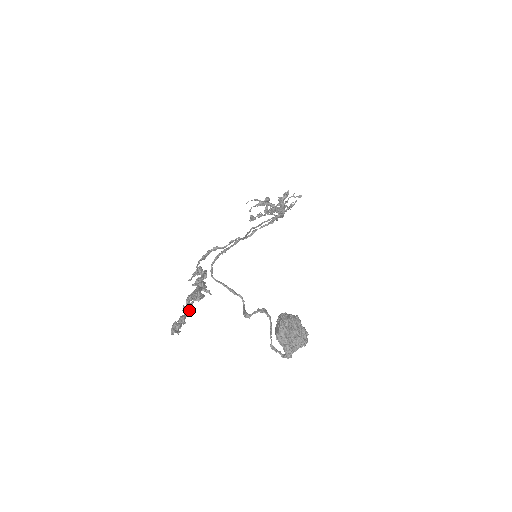
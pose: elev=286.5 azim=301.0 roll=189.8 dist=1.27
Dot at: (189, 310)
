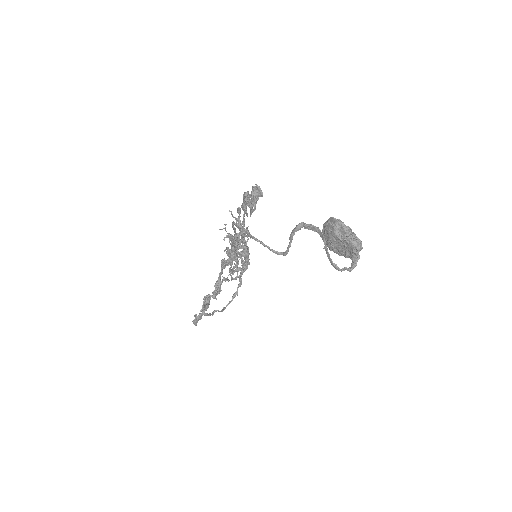
Dot at: occluded
